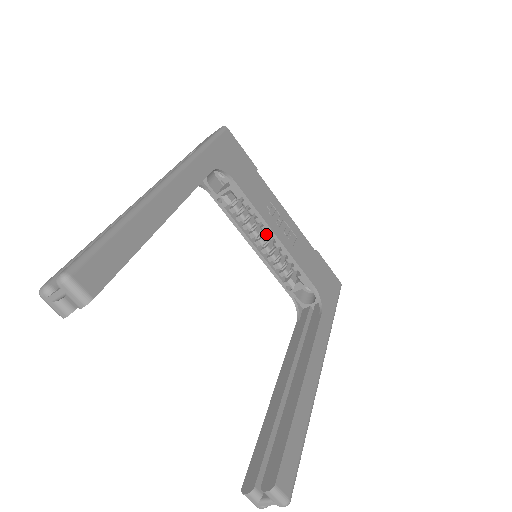
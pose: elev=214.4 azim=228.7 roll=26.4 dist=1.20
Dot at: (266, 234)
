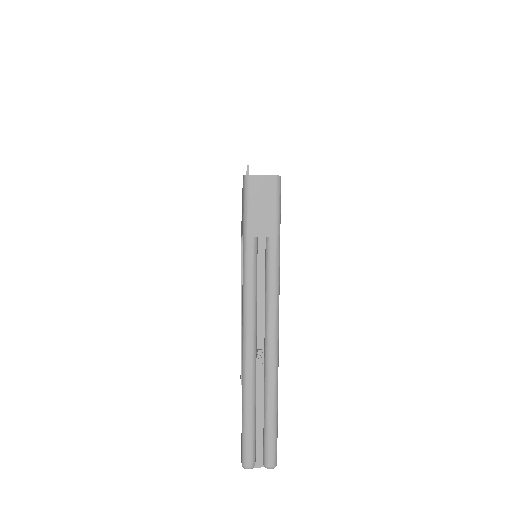
Dot at: occluded
